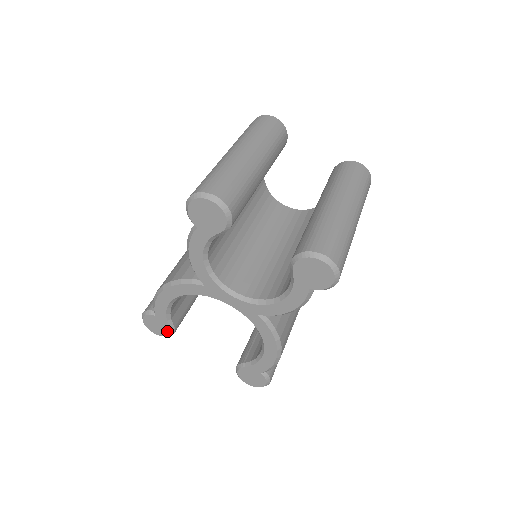
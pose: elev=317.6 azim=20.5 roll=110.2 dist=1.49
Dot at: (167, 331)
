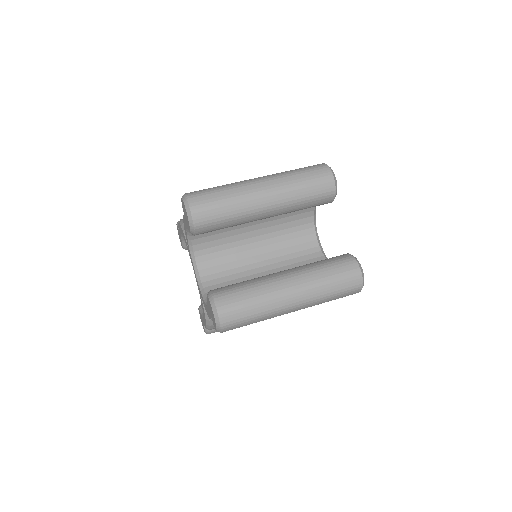
Dot at: occluded
